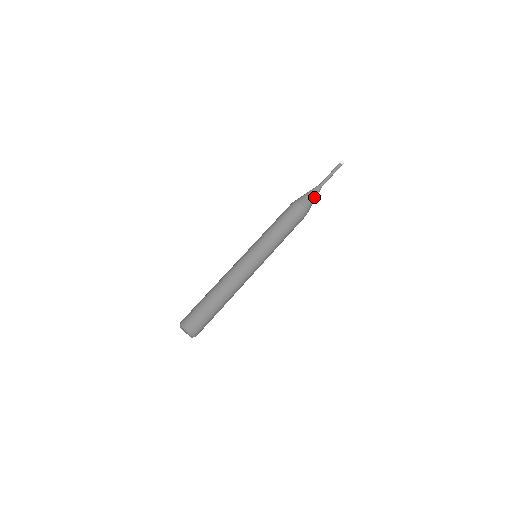
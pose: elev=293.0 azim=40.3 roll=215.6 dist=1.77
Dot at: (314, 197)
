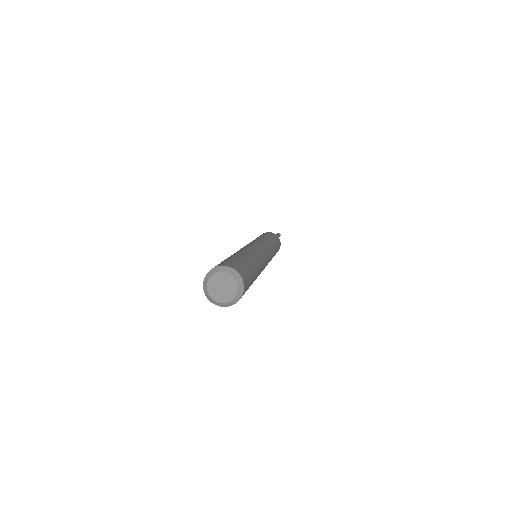
Dot at: occluded
